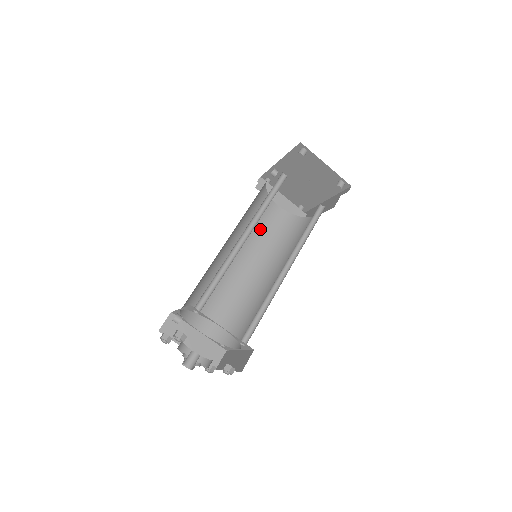
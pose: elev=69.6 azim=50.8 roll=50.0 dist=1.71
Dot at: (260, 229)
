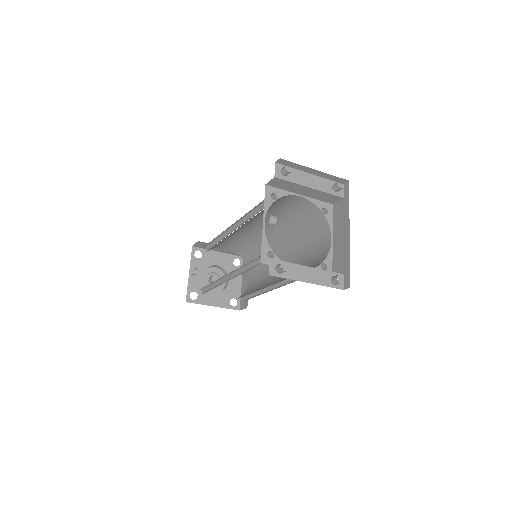
Dot at: (275, 210)
